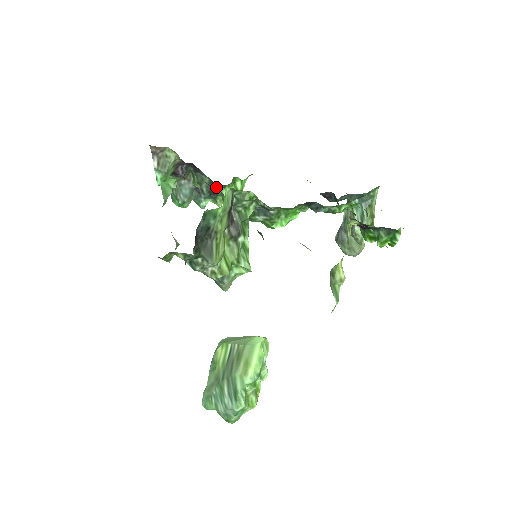
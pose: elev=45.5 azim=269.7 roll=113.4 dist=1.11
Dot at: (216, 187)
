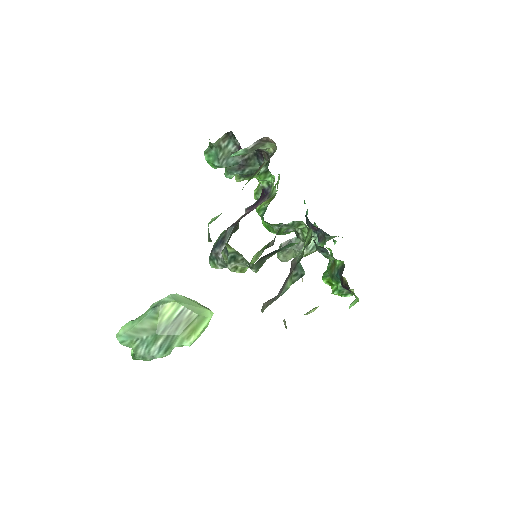
Dot at: occluded
